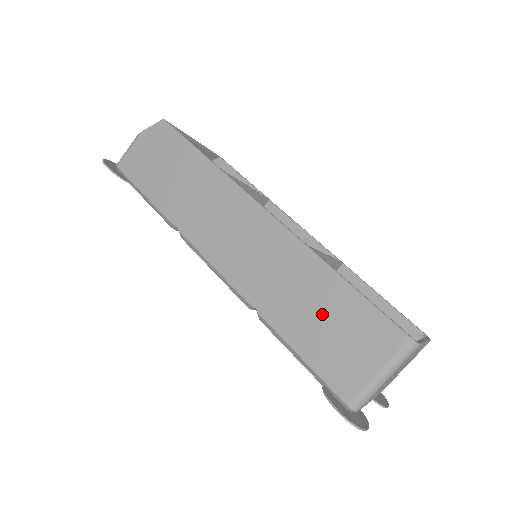
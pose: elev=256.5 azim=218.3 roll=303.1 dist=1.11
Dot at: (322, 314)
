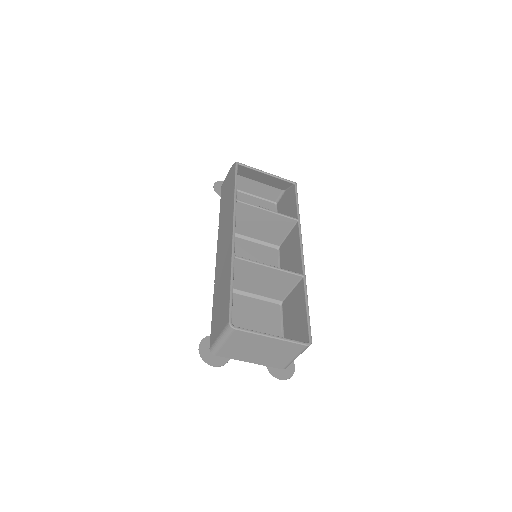
Dot at: (222, 296)
